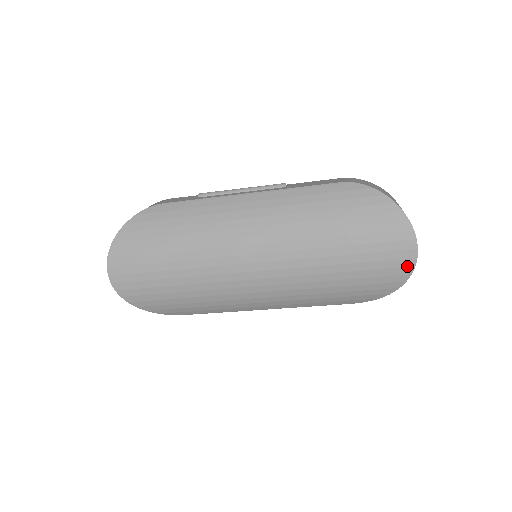
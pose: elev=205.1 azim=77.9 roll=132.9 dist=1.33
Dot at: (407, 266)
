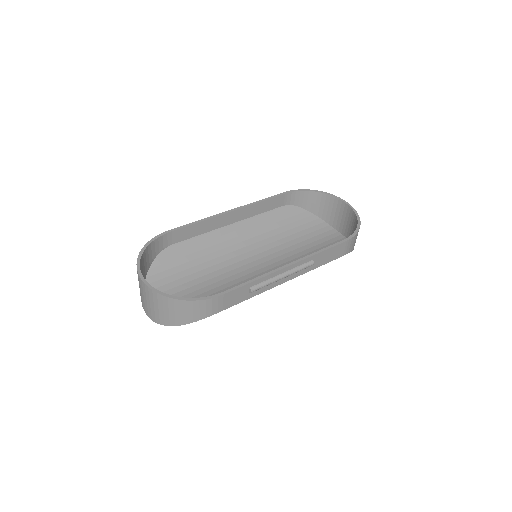
Dot at: occluded
